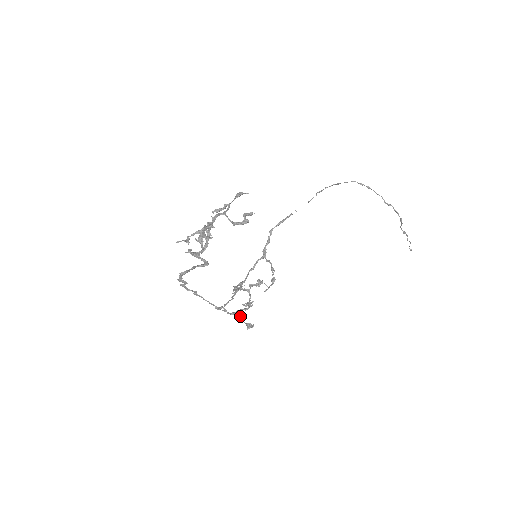
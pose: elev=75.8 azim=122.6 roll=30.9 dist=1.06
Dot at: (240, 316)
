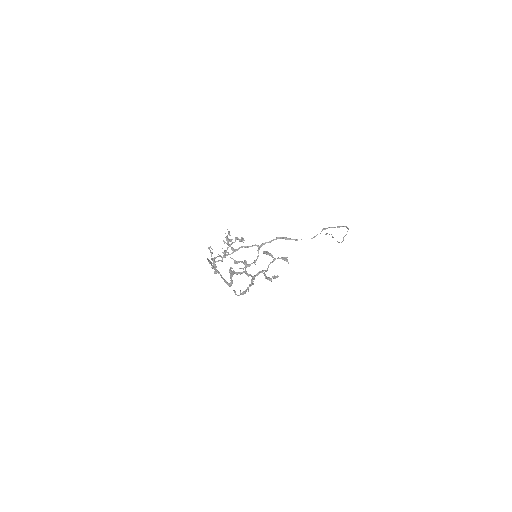
Dot at: occluded
